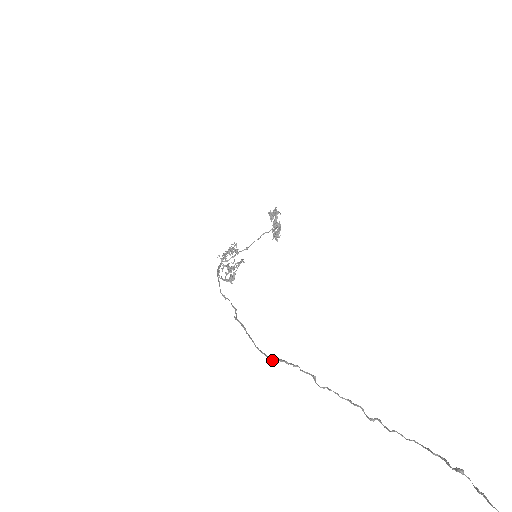
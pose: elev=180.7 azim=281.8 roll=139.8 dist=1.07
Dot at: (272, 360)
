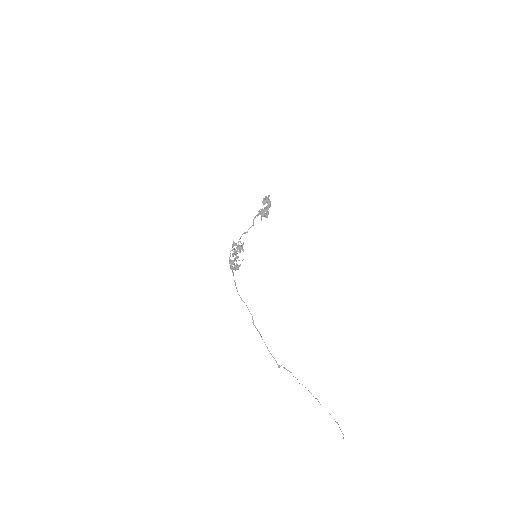
Dot at: occluded
